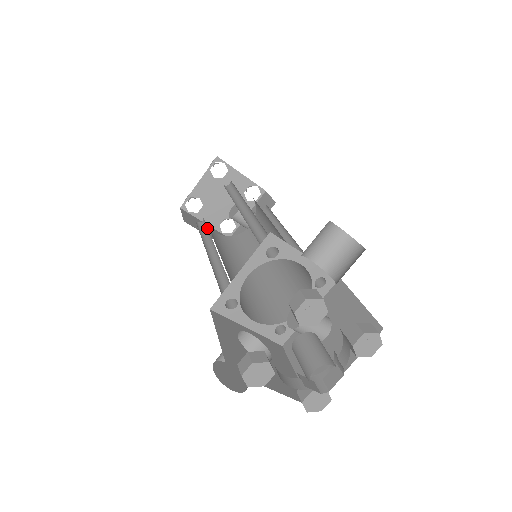
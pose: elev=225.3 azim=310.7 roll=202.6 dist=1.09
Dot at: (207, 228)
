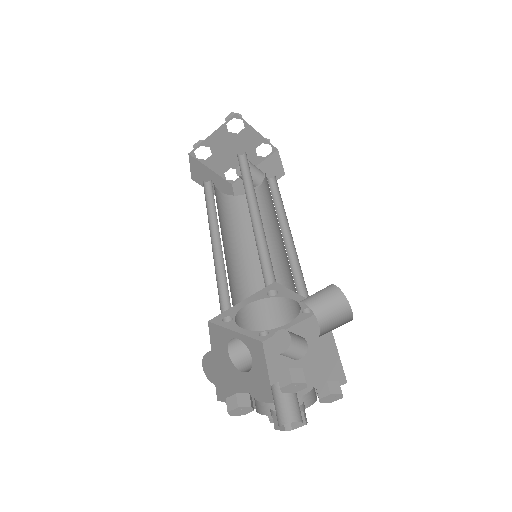
Dot at: occluded
